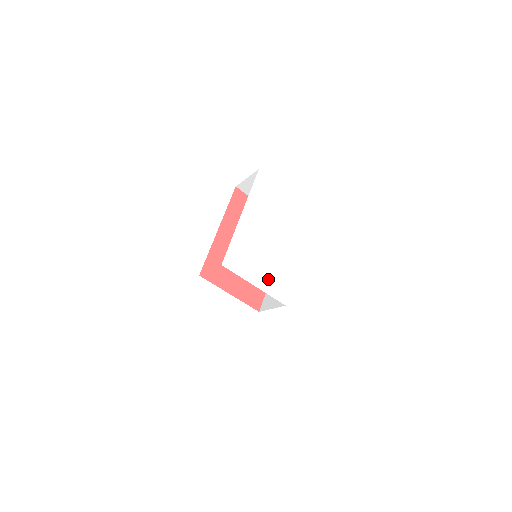
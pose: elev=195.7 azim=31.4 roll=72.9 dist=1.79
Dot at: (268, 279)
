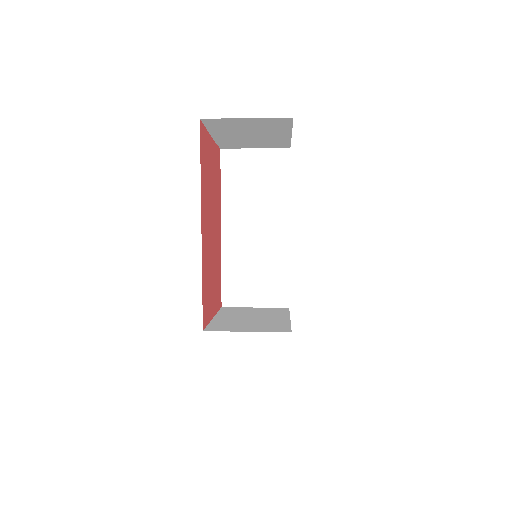
Dot at: occluded
